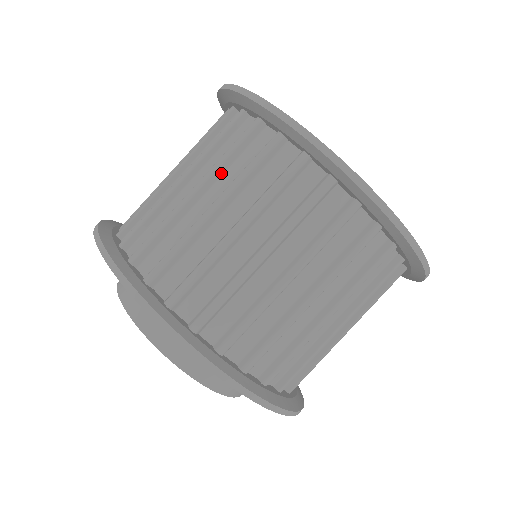
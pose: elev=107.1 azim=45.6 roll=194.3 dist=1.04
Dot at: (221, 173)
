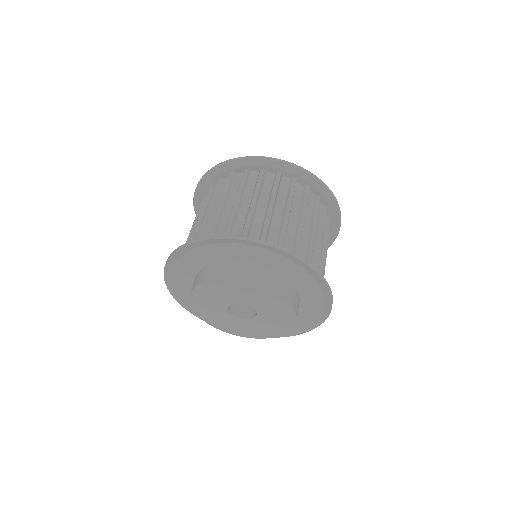
Dot at: (228, 196)
